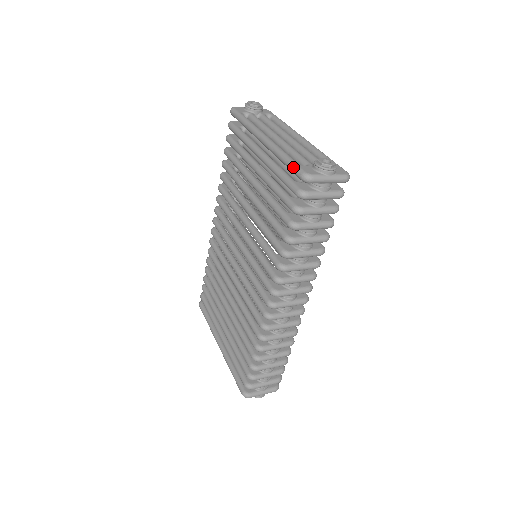
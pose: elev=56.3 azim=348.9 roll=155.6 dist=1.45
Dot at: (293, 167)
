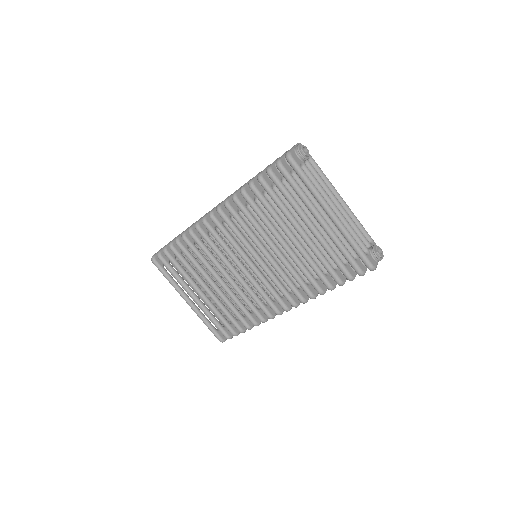
Dot at: (364, 258)
